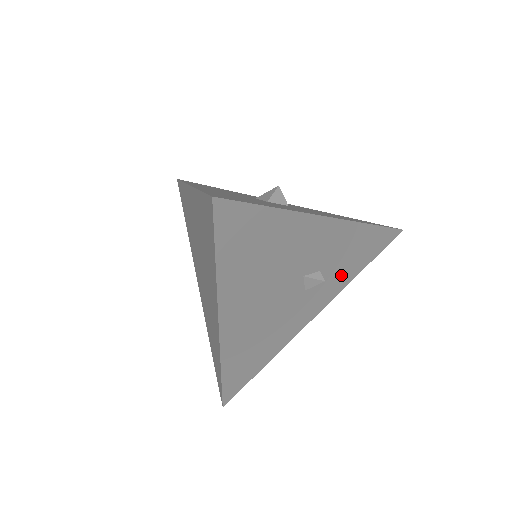
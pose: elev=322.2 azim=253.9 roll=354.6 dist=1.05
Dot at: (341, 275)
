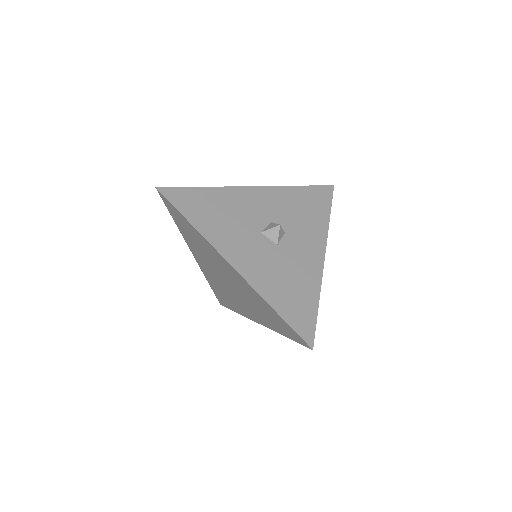
Dot at: occluded
